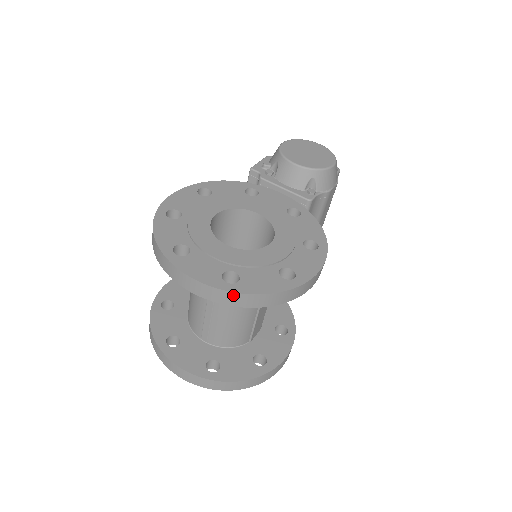
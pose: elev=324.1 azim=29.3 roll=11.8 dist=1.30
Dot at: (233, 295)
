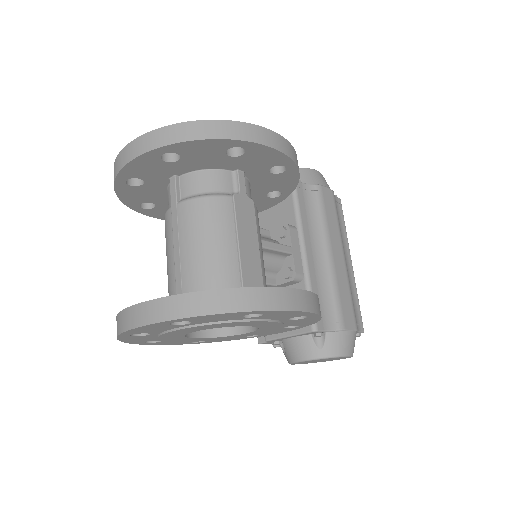
Dot at: (164, 131)
